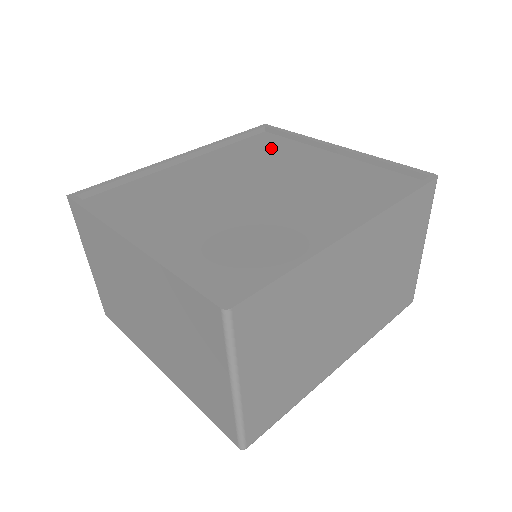
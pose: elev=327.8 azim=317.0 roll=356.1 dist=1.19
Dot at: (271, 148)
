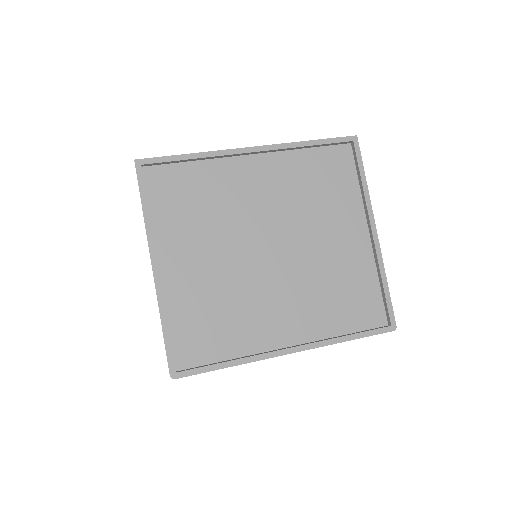
Dot at: (331, 184)
